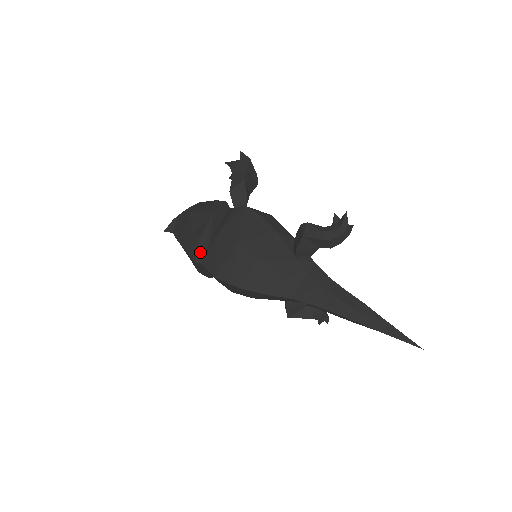
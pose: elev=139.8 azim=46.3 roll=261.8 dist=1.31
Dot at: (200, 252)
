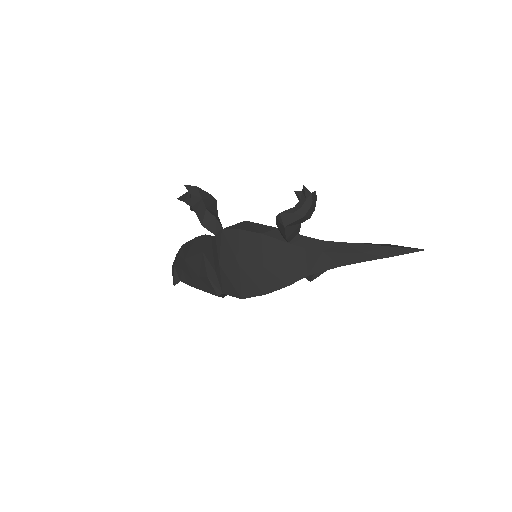
Dot at: (215, 287)
